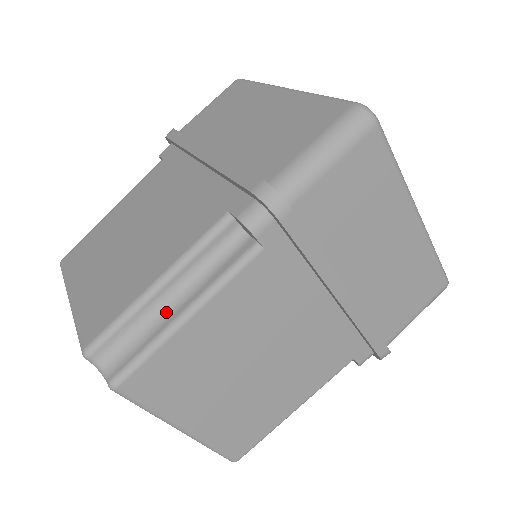
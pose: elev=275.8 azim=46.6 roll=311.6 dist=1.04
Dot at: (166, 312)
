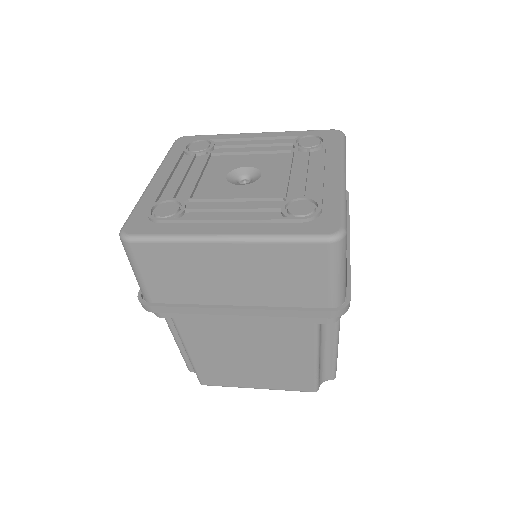
Dot at: (325, 354)
